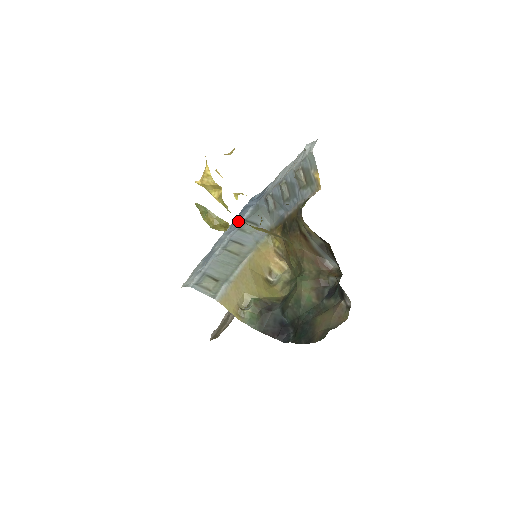
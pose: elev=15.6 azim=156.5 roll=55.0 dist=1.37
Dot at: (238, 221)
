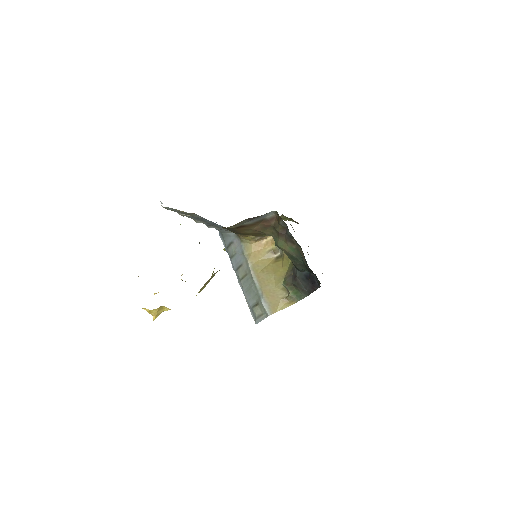
Dot at: occluded
